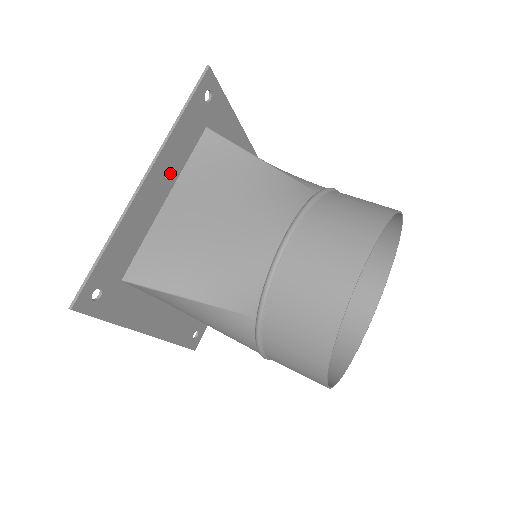
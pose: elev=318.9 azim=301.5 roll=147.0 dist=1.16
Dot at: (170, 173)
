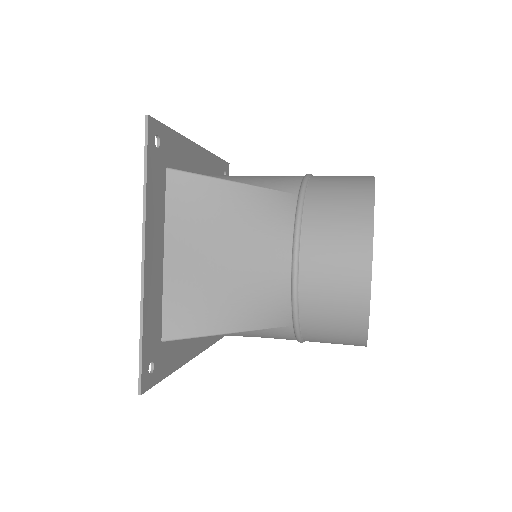
Dot at: (158, 232)
